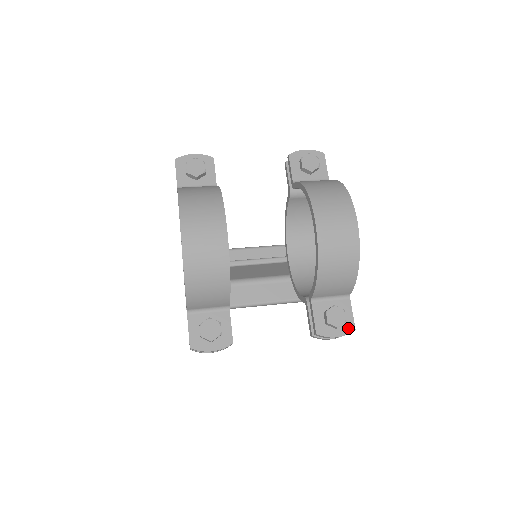
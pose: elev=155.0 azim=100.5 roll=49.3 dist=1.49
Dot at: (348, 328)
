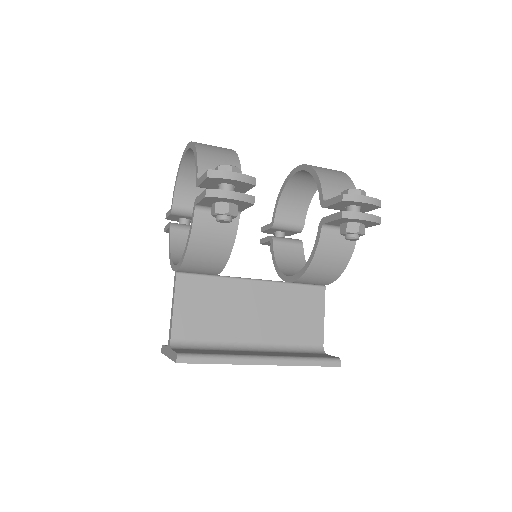
Dot at: occluded
